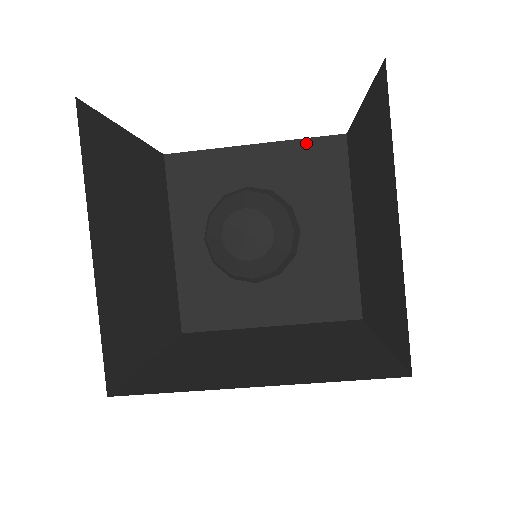
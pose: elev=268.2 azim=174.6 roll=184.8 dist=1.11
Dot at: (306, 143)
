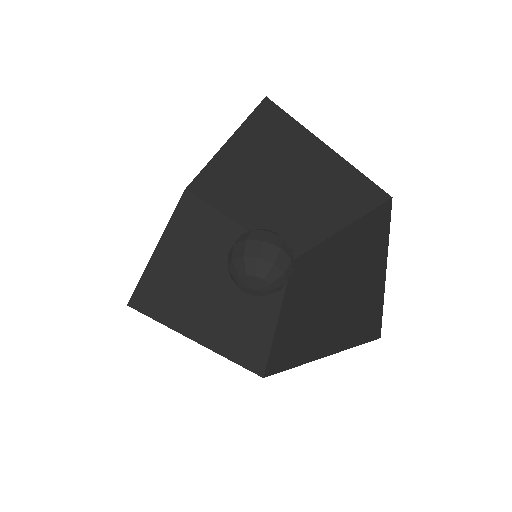
Dot at: (364, 180)
